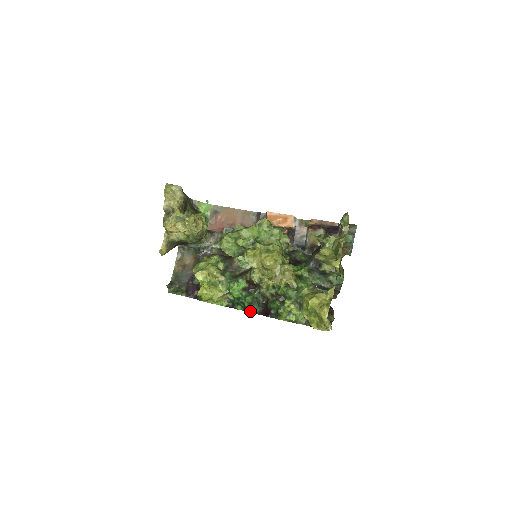
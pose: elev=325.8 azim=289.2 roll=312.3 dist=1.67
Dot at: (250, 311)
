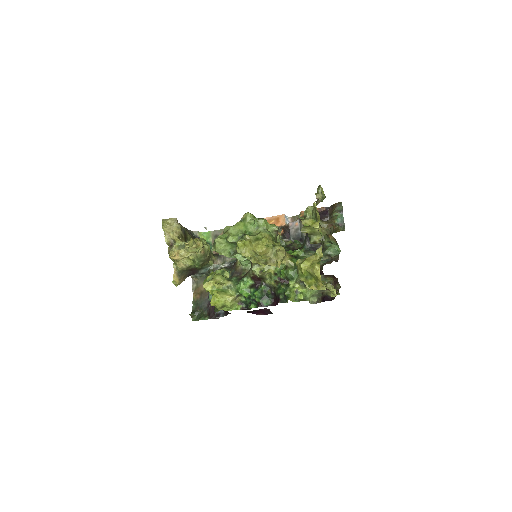
Dot at: (262, 305)
